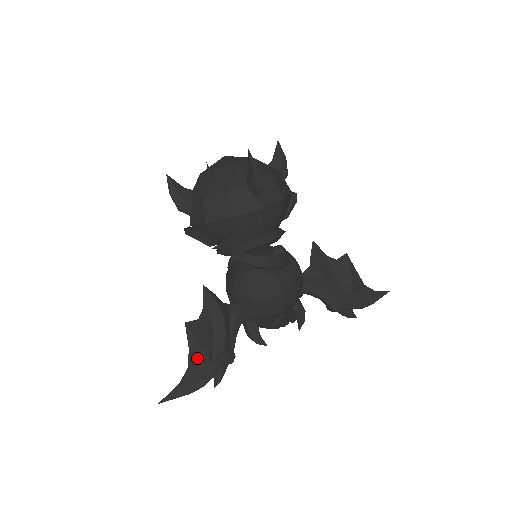
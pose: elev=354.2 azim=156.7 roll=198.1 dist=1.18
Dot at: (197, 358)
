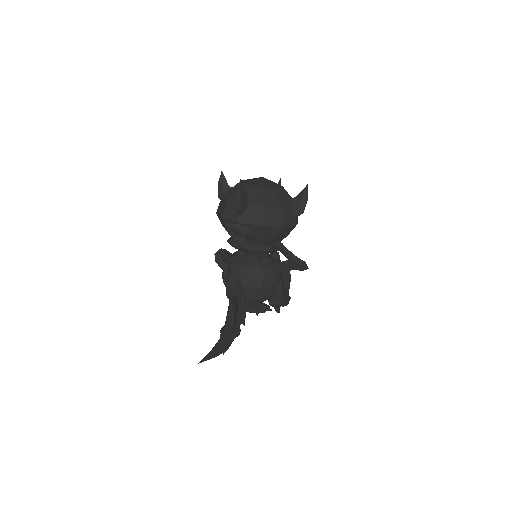
Dot at: (229, 328)
